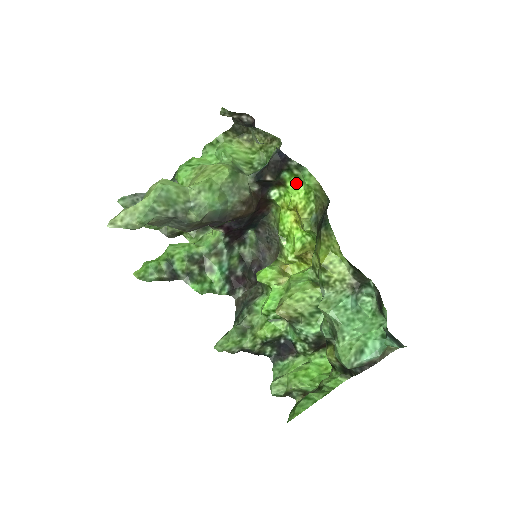
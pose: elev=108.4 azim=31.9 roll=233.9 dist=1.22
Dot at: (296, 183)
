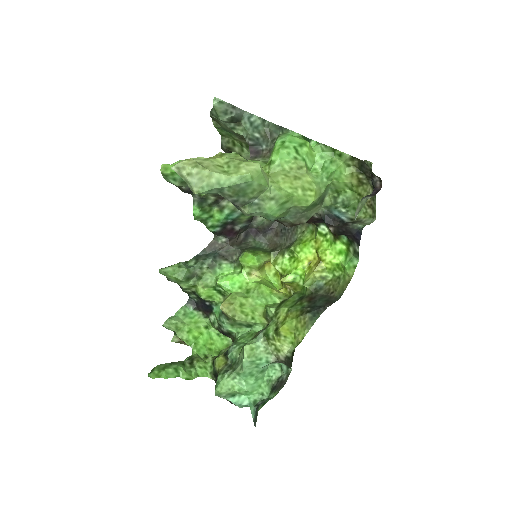
Dot at: (342, 251)
